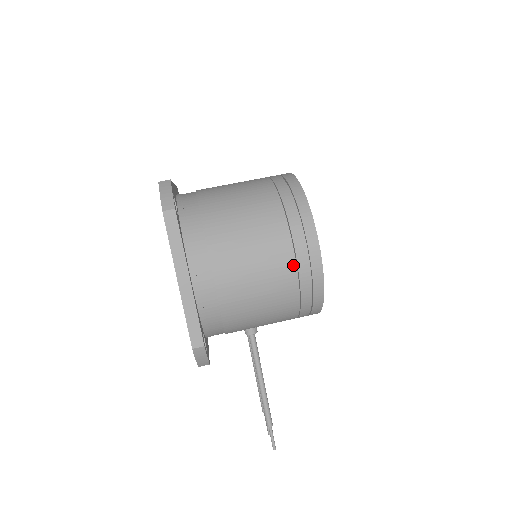
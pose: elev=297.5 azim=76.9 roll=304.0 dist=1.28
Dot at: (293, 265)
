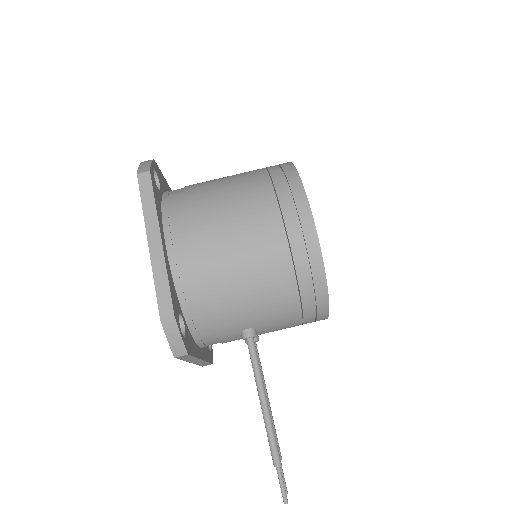
Dot at: (280, 228)
